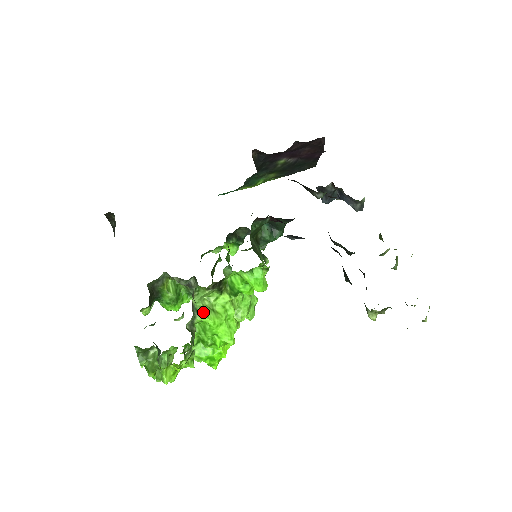
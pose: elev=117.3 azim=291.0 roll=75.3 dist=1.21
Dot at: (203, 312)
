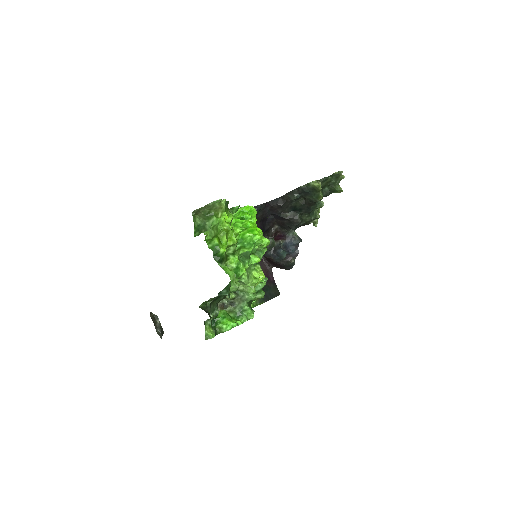
Dot at: occluded
